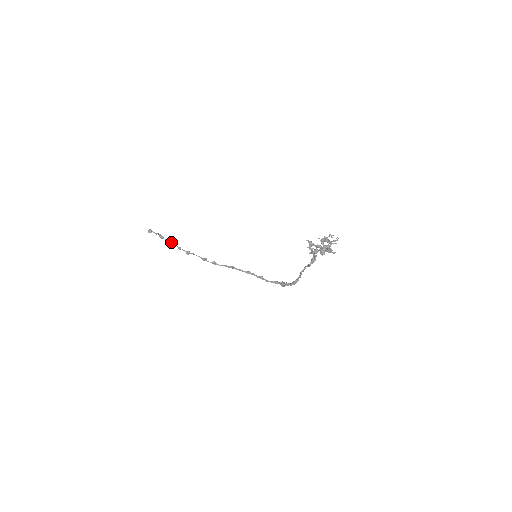
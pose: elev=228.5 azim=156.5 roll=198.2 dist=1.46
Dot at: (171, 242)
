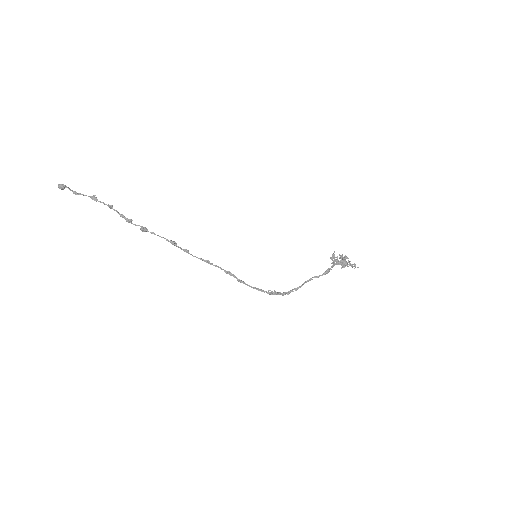
Dot at: occluded
